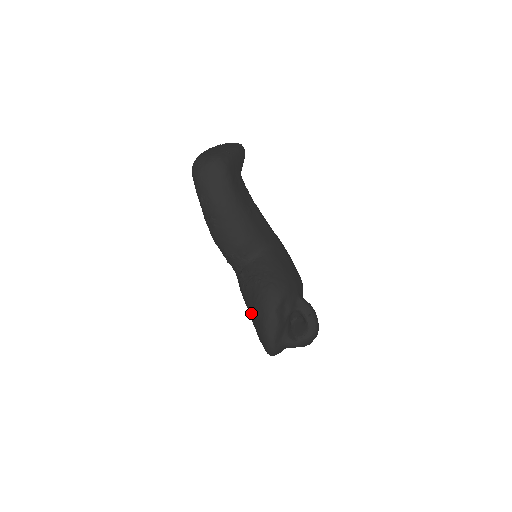
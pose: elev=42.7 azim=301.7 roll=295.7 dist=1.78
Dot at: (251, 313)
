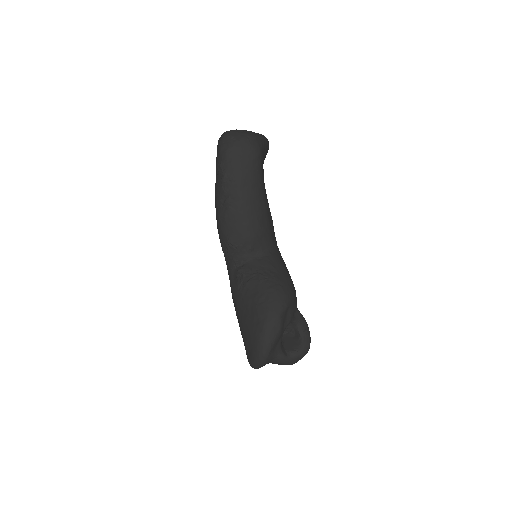
Dot at: (245, 314)
